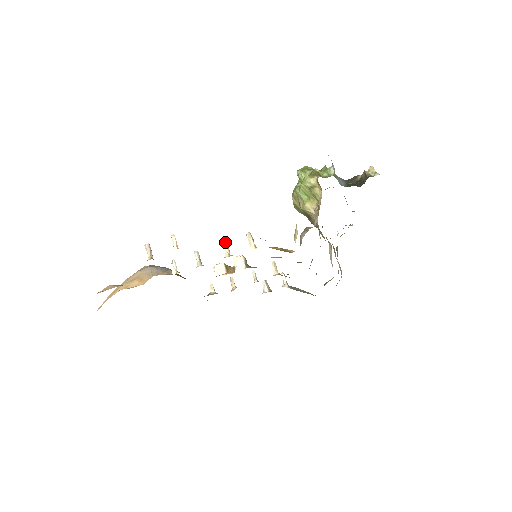
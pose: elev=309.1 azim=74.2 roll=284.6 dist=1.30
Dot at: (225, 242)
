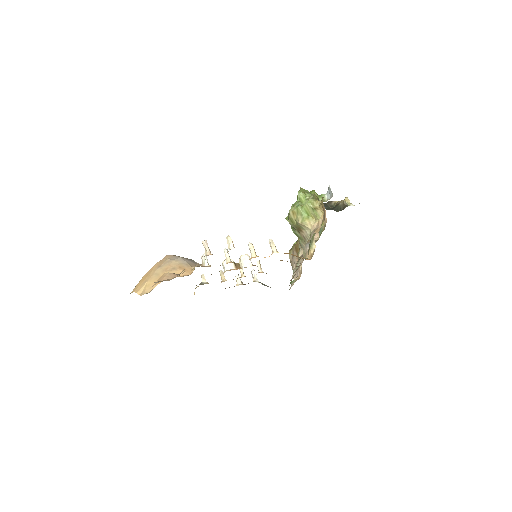
Dot at: (252, 244)
